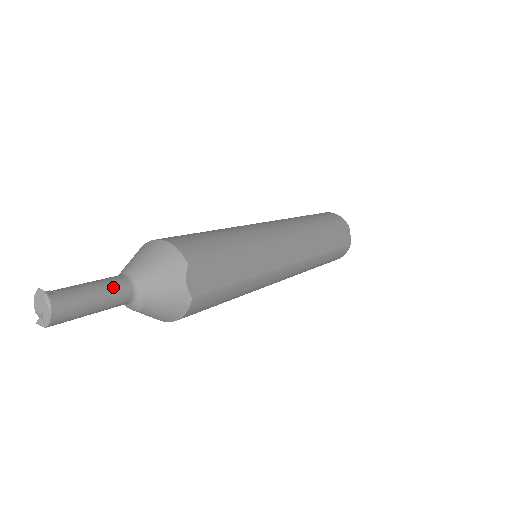
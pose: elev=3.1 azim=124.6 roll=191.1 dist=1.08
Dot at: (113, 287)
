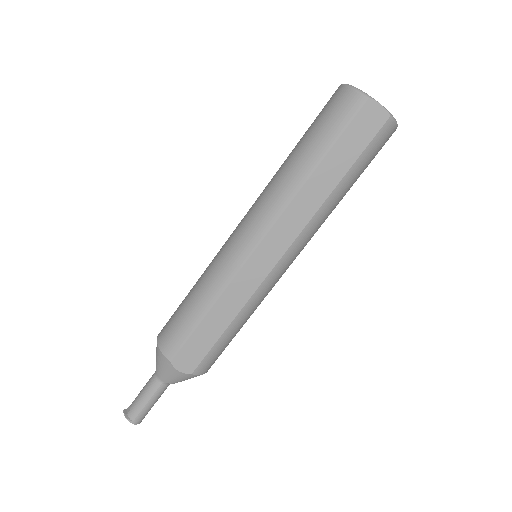
Dot at: (151, 390)
